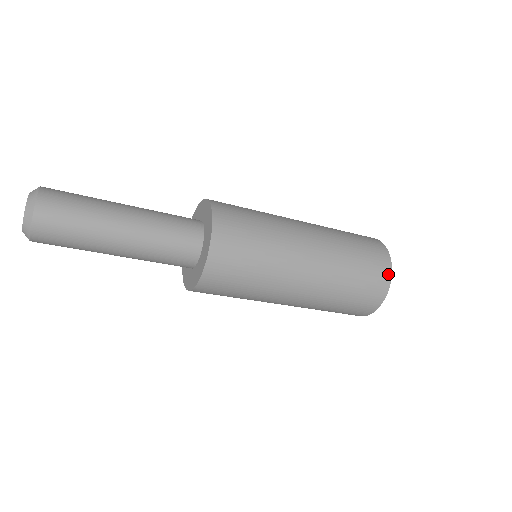
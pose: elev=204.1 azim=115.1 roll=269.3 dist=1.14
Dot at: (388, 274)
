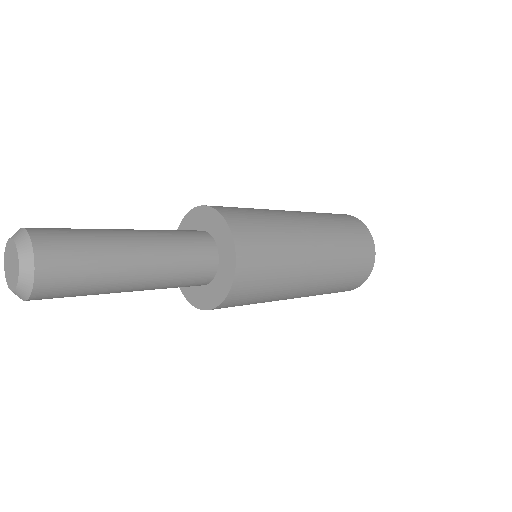
Dot at: occluded
